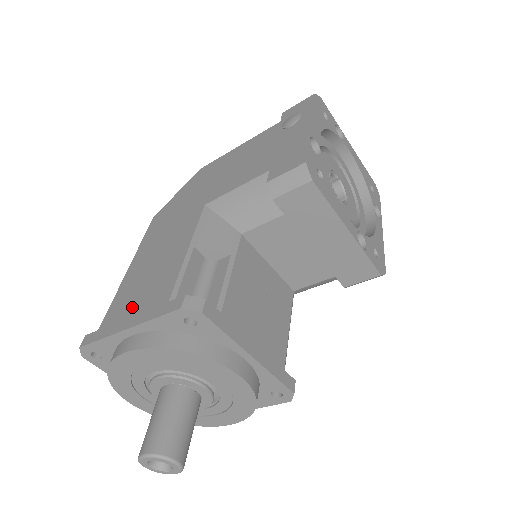
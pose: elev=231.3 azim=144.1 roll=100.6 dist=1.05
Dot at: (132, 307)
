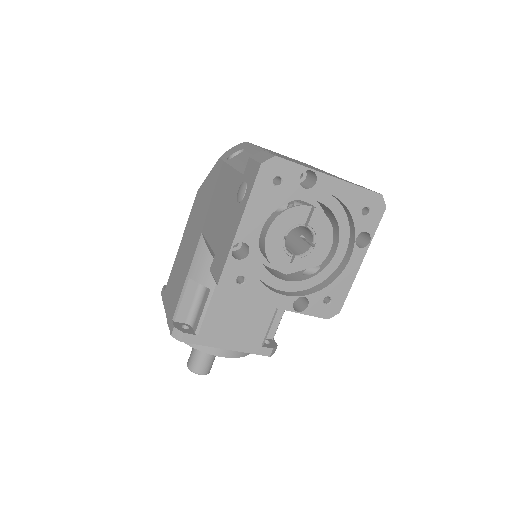
Dot at: (170, 295)
